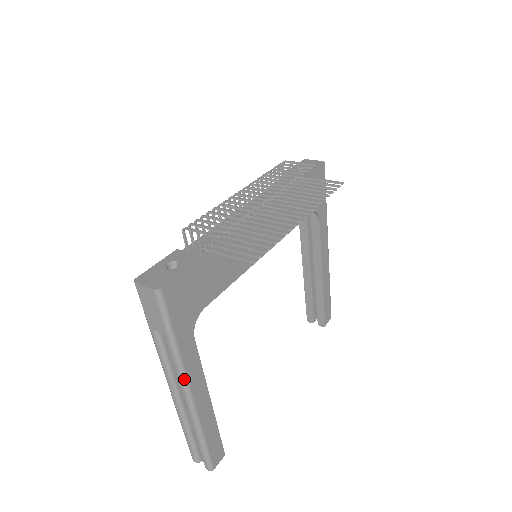
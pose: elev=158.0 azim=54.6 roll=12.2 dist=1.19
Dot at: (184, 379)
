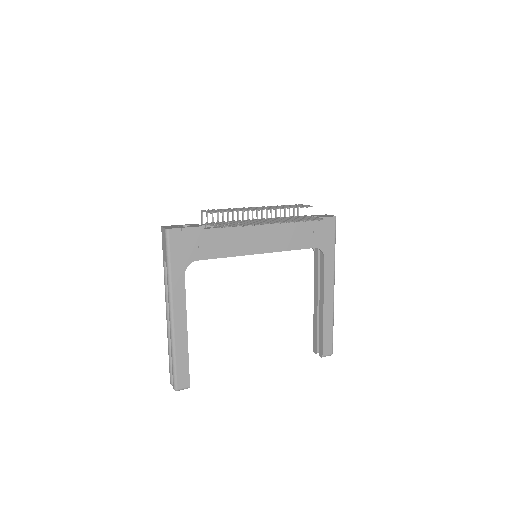
Dot at: (170, 299)
